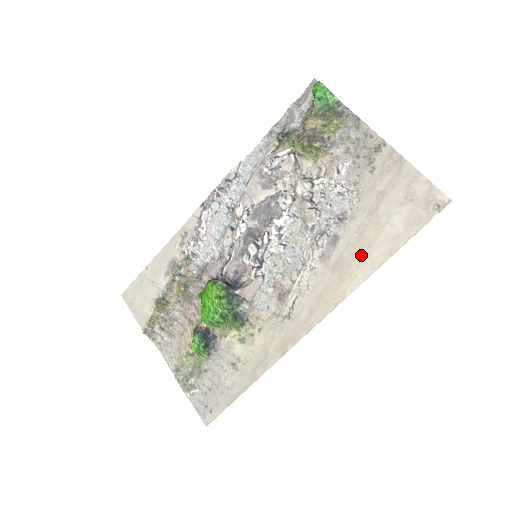
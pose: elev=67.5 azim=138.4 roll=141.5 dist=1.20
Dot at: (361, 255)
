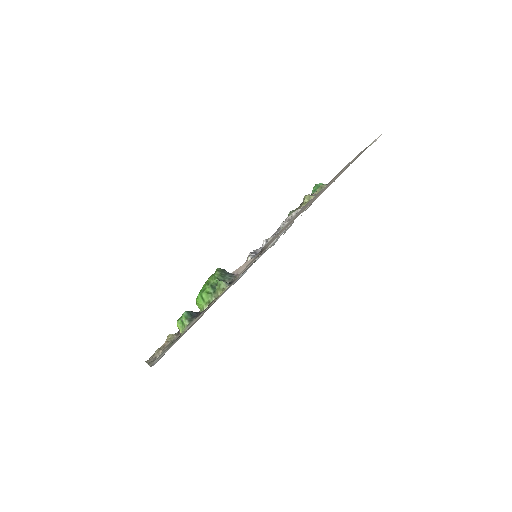
Dot at: (324, 189)
